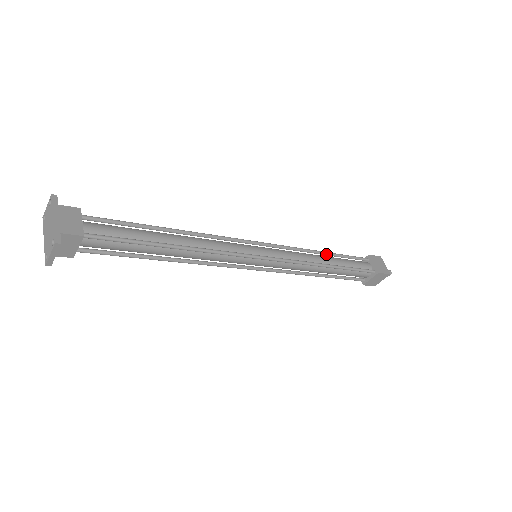
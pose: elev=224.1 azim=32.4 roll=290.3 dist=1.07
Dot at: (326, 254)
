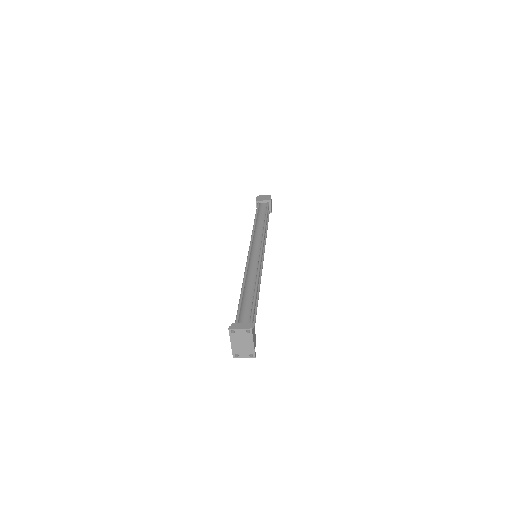
Dot at: occluded
